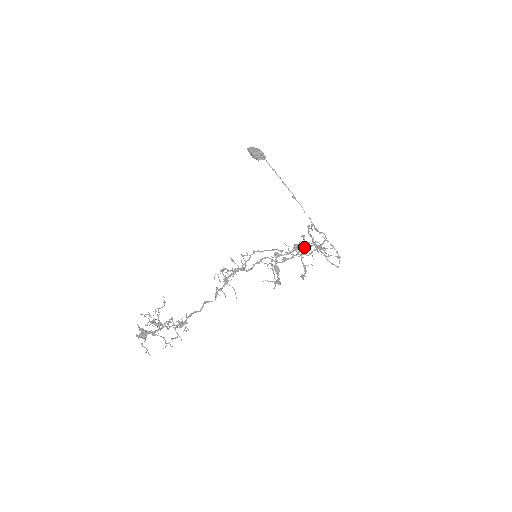
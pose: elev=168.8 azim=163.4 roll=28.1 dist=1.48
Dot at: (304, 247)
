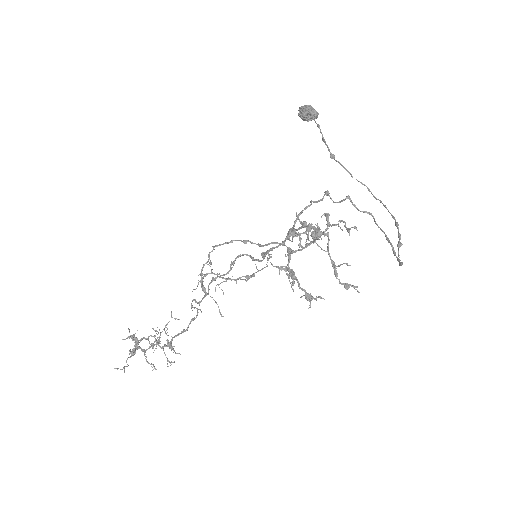
Dot at: occluded
